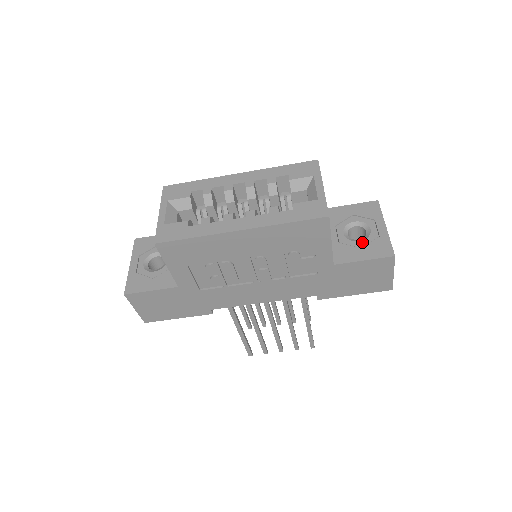
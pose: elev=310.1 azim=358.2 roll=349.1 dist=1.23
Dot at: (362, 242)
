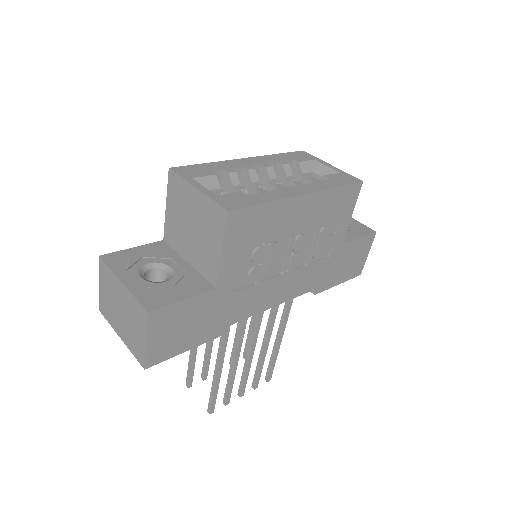
Dot at: occluded
